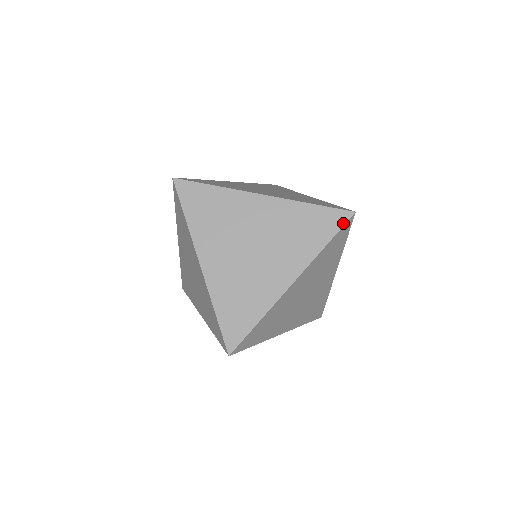
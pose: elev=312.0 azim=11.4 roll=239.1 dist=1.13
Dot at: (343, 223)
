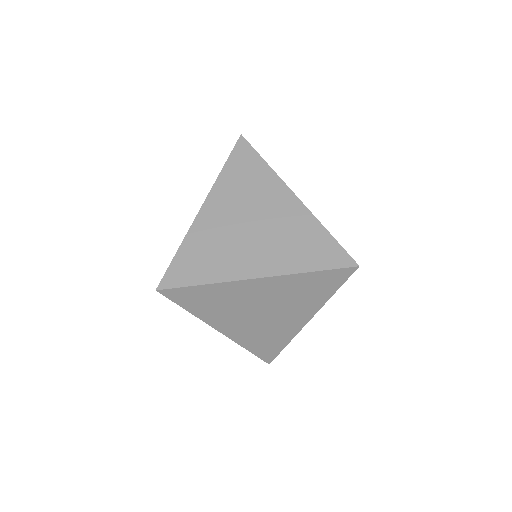
Dot at: occluded
